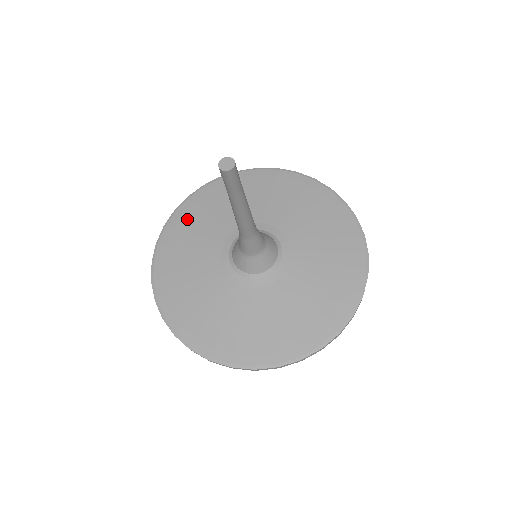
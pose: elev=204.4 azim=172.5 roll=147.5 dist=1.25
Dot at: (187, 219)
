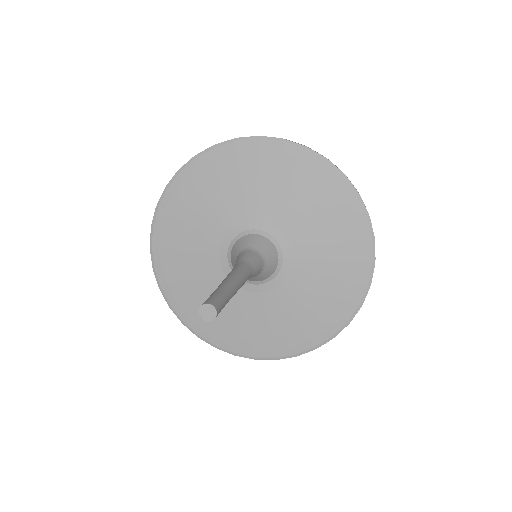
Dot at: (169, 236)
